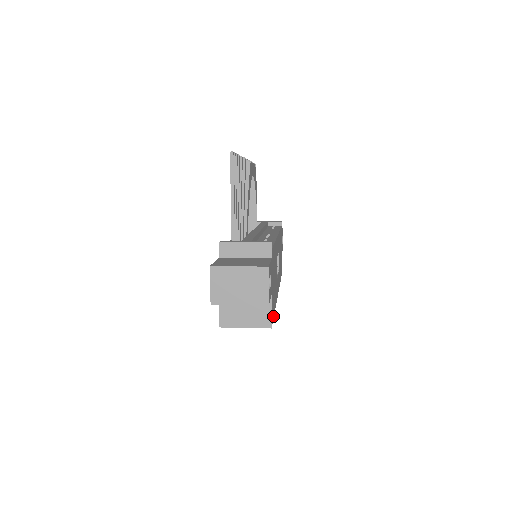
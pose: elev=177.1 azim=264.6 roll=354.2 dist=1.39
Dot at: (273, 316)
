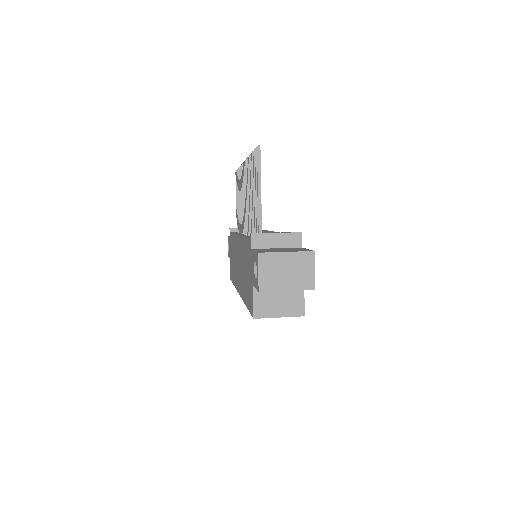
Dot at: occluded
